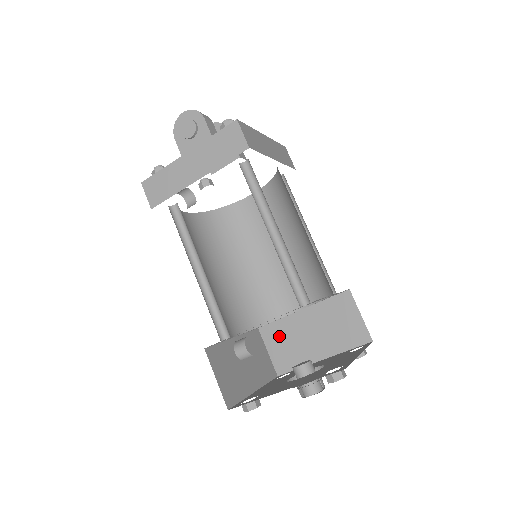
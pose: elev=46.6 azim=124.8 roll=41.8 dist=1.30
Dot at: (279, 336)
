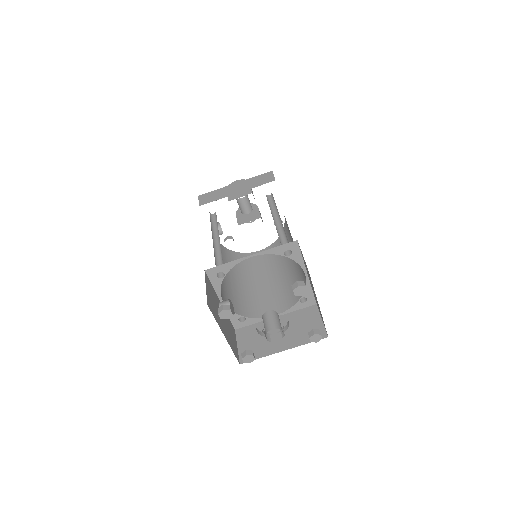
Dot at: (251, 335)
